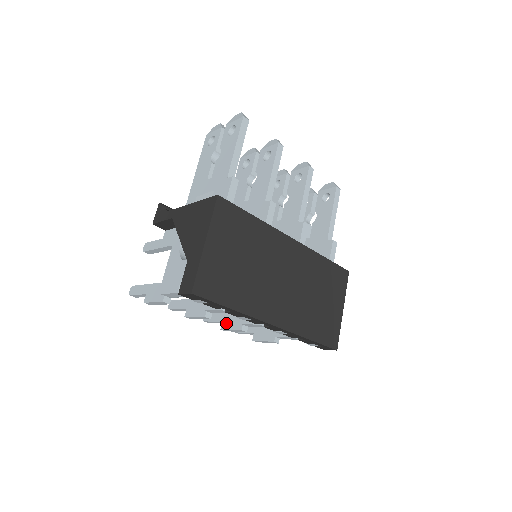
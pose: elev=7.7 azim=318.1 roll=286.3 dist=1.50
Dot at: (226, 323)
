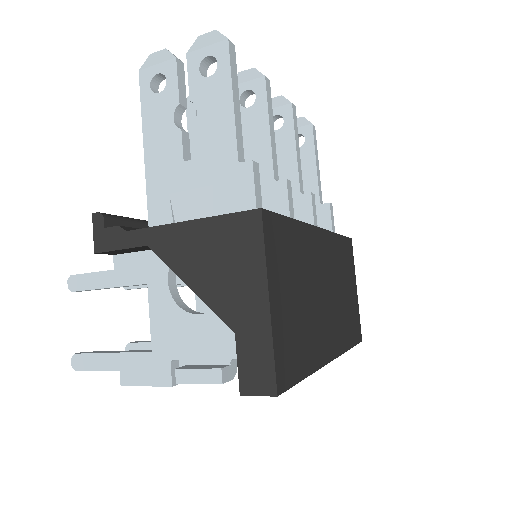
Dot at: occluded
